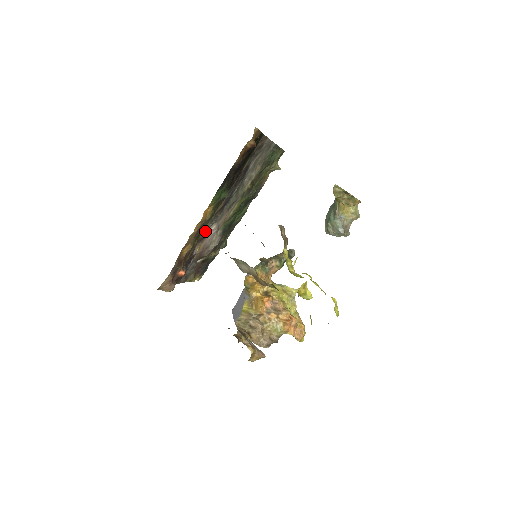
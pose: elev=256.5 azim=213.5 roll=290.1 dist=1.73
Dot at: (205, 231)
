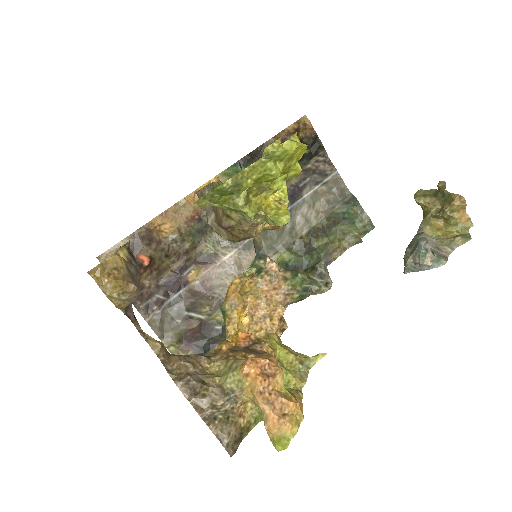
Dot at: (213, 245)
